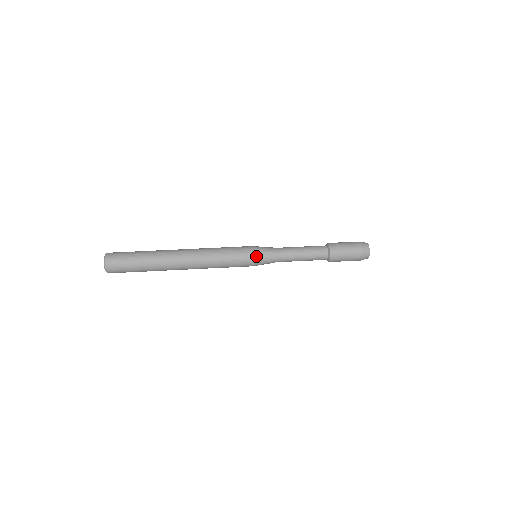
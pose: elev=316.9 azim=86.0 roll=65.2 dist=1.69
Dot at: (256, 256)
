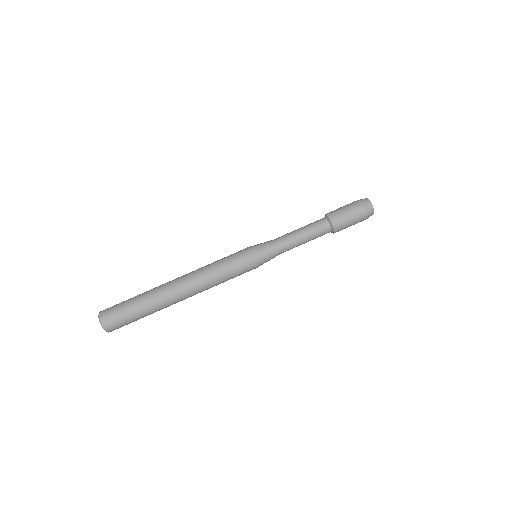
Dot at: (255, 253)
